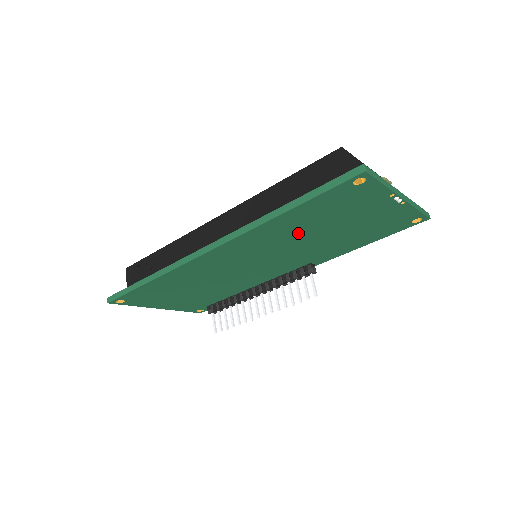
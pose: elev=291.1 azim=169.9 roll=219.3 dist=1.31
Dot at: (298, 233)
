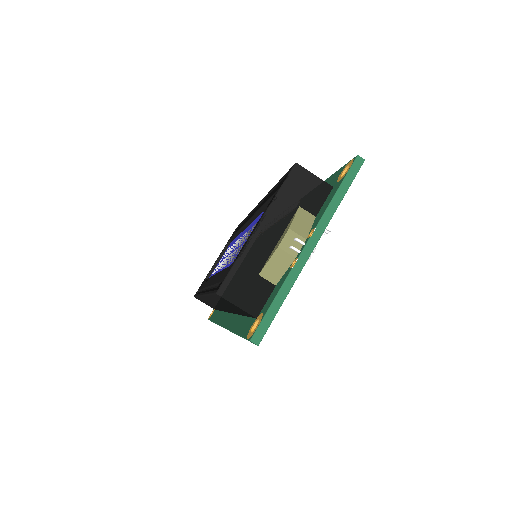
Dot at: occluded
